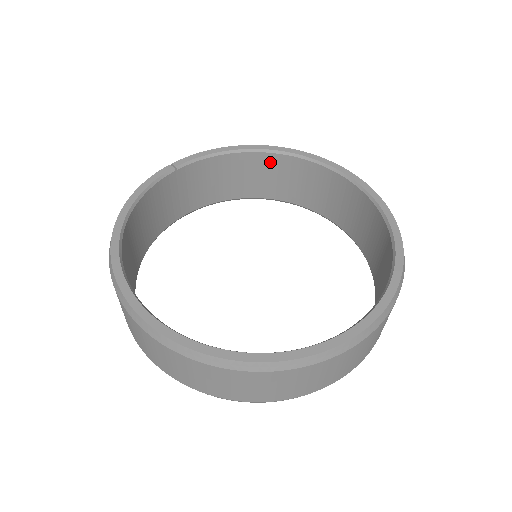
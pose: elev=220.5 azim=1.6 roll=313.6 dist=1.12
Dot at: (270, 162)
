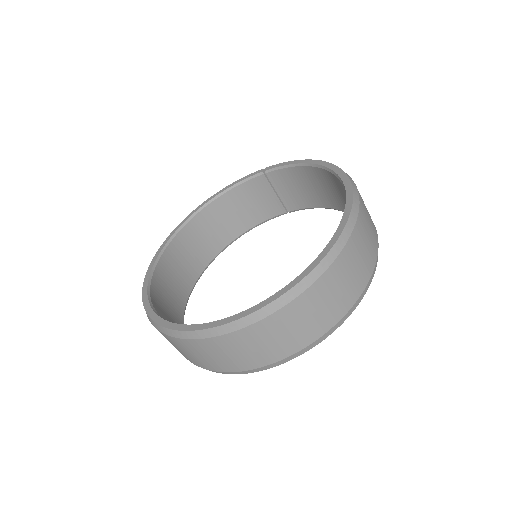
Dot at: (333, 180)
